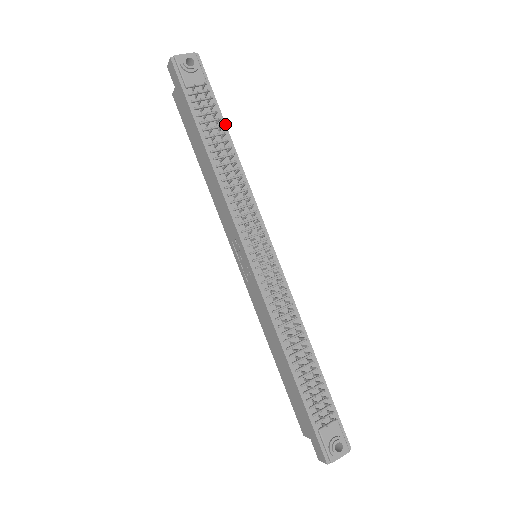
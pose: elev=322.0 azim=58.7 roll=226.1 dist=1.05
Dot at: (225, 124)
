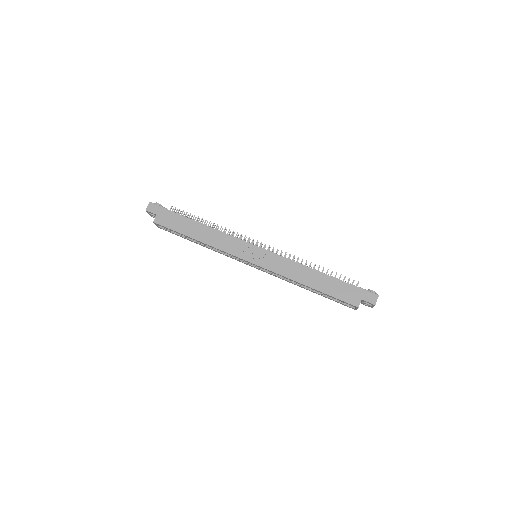
Dot at: occluded
